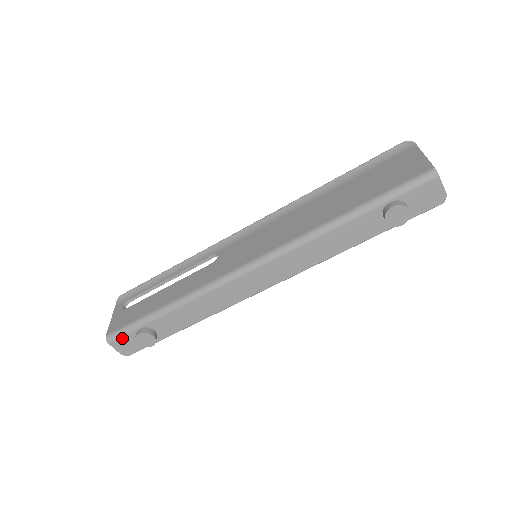
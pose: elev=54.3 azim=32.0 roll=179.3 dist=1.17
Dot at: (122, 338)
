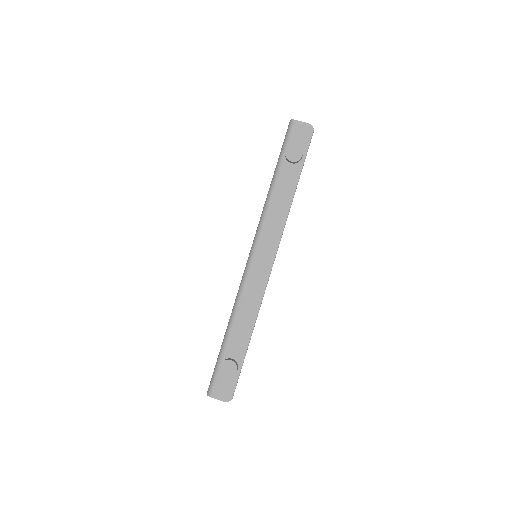
Dot at: (216, 384)
